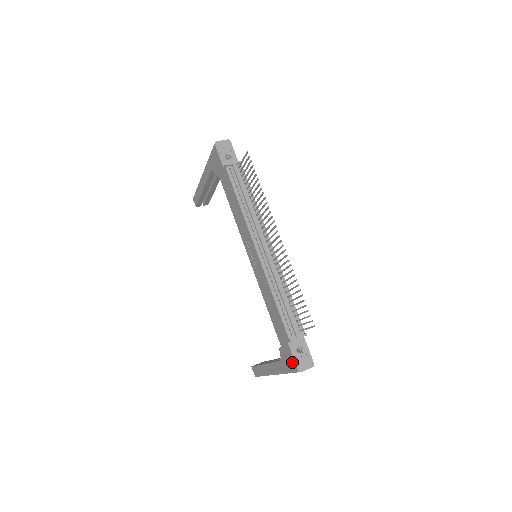
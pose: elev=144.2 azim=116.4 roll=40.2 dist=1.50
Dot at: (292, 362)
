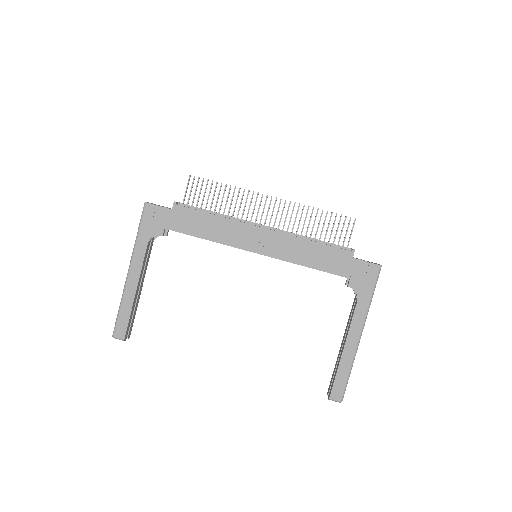
Dot at: (370, 269)
